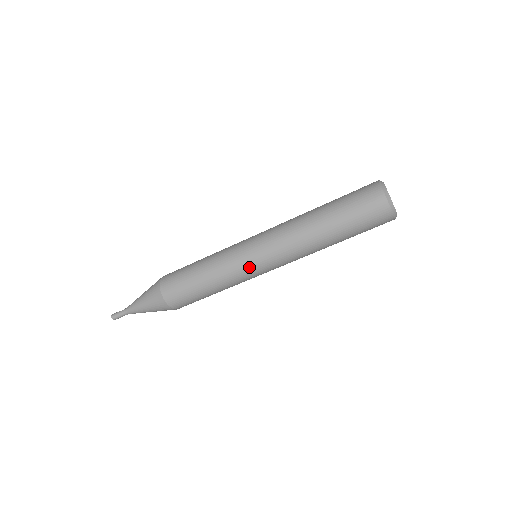
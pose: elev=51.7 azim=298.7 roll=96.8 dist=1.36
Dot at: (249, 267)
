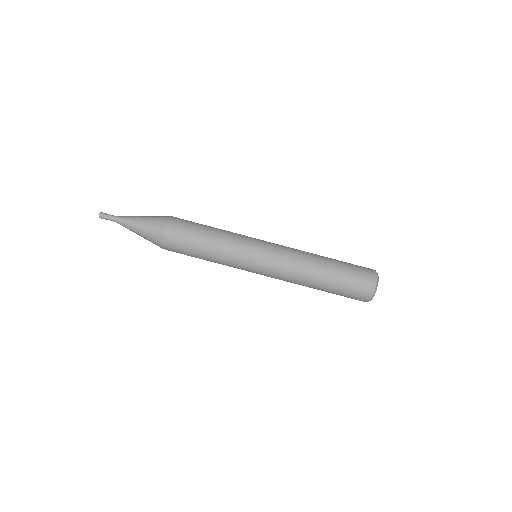
Dot at: (251, 258)
